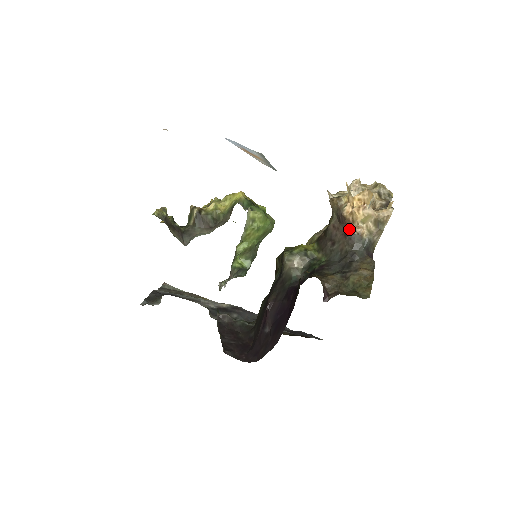
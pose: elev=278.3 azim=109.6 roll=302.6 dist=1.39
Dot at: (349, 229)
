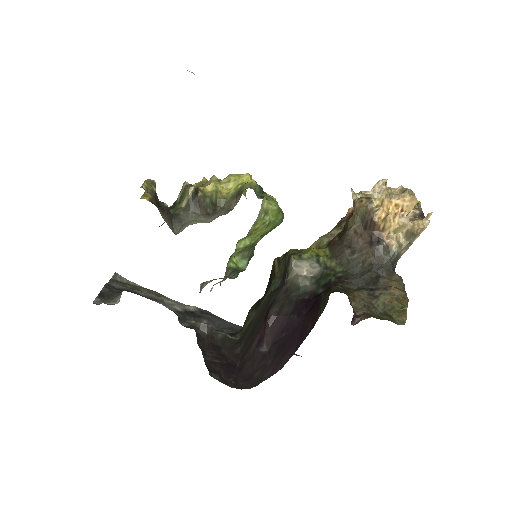
Dot at: (376, 238)
